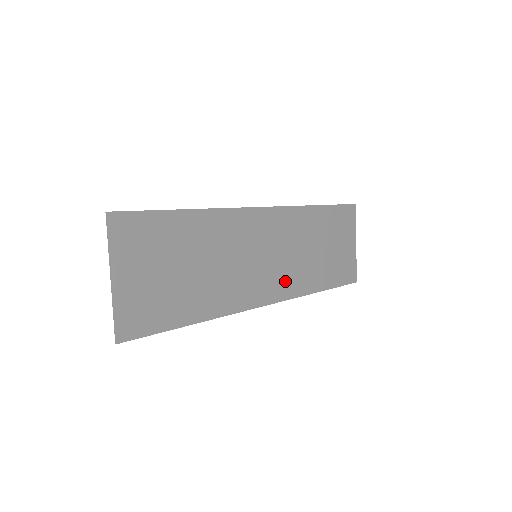
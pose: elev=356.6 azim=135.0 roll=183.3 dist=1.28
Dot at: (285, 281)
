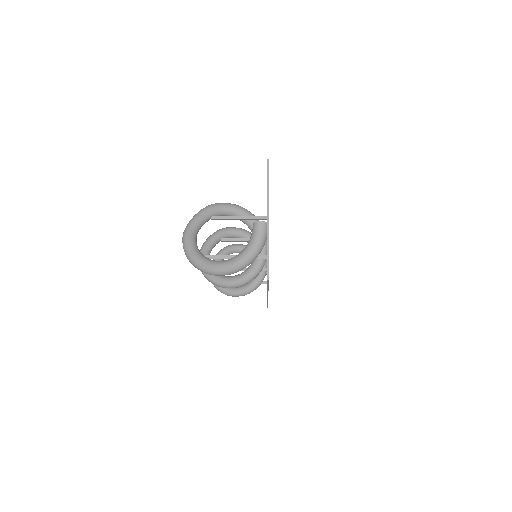
Dot at: occluded
